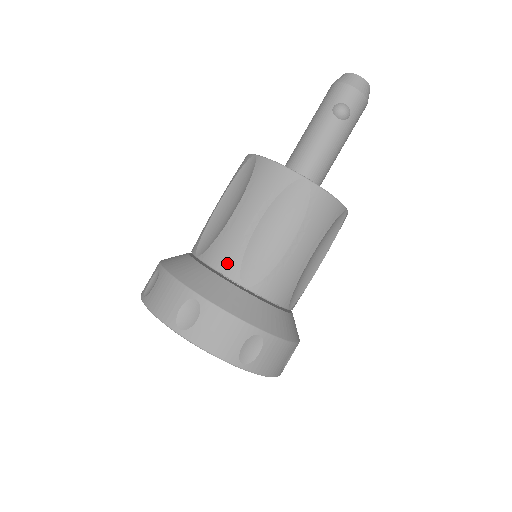
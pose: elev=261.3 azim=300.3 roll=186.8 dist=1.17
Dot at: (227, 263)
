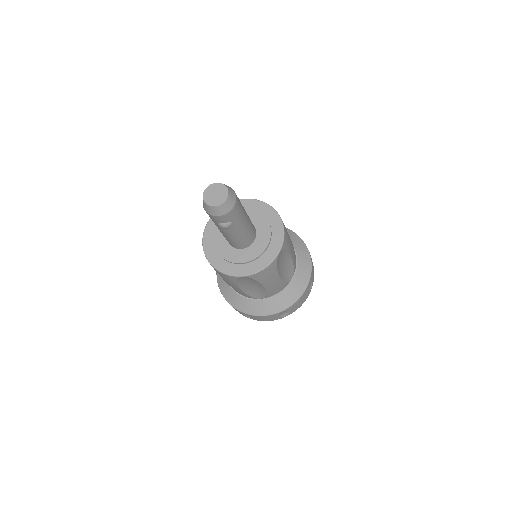
Dot at: (244, 295)
